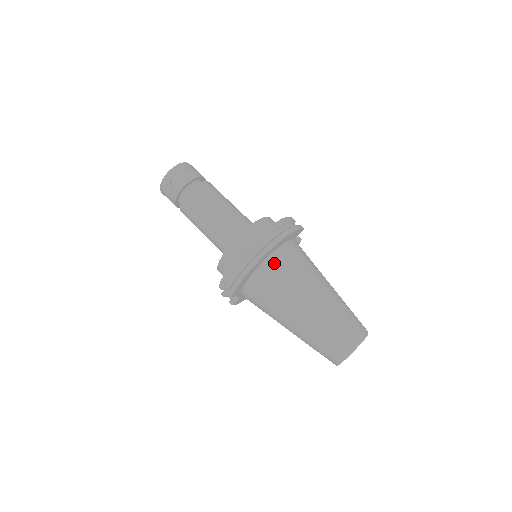
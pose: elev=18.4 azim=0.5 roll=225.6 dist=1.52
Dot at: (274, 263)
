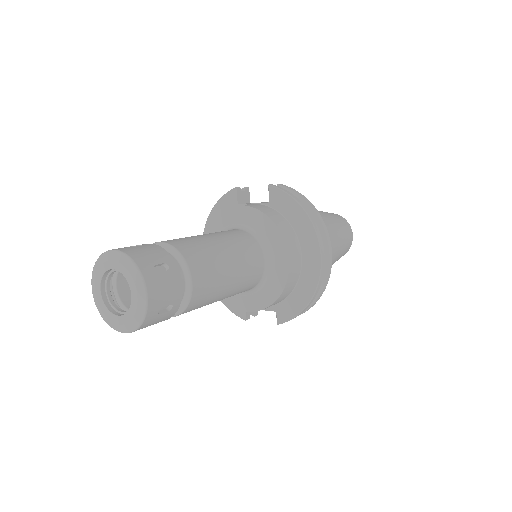
Dot at: occluded
